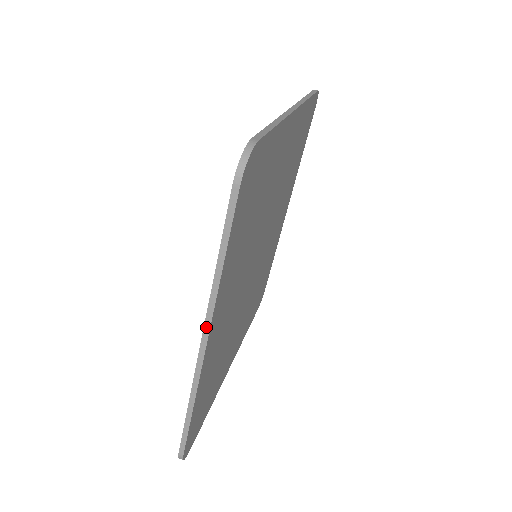
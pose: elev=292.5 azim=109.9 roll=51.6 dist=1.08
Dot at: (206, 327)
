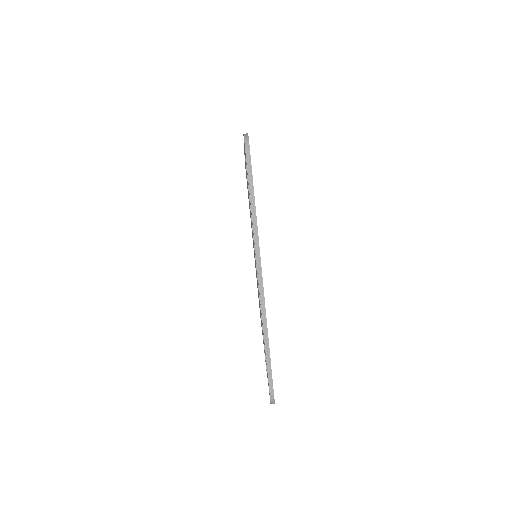
Dot at: (258, 262)
